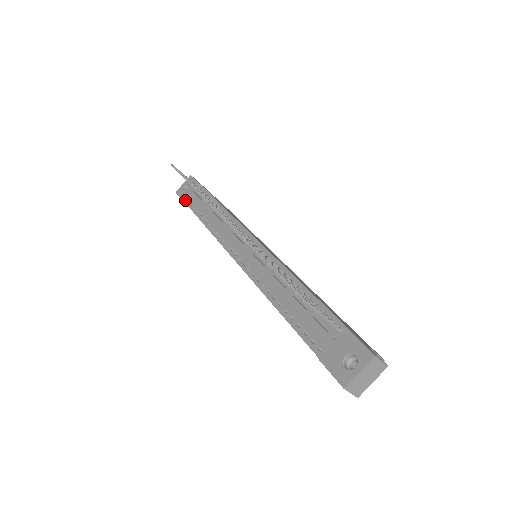
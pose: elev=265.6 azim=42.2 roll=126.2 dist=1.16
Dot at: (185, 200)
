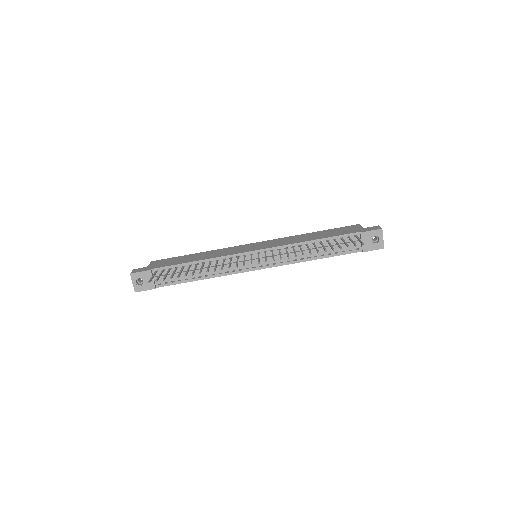
Dot at: (155, 287)
